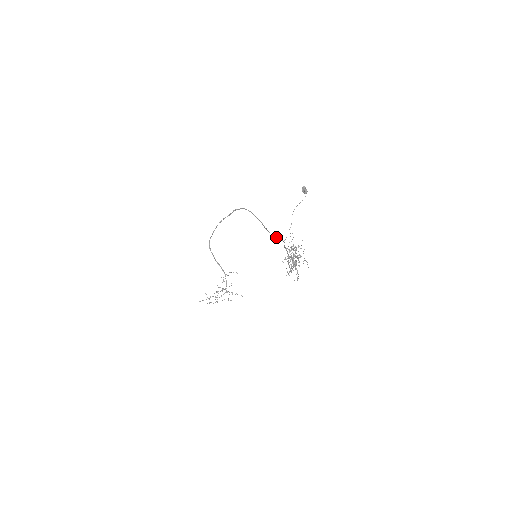
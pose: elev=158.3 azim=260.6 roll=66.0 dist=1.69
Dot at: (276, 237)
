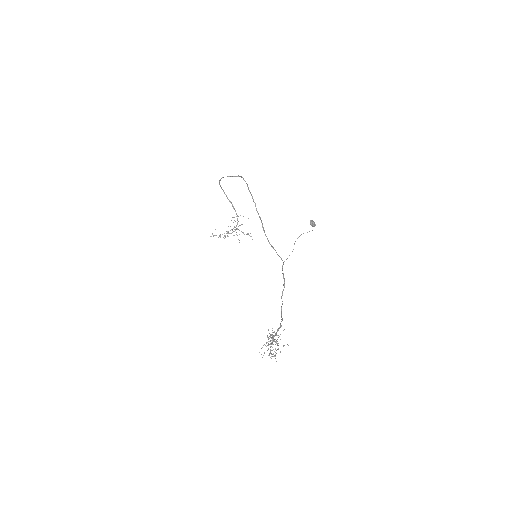
Dot at: occluded
